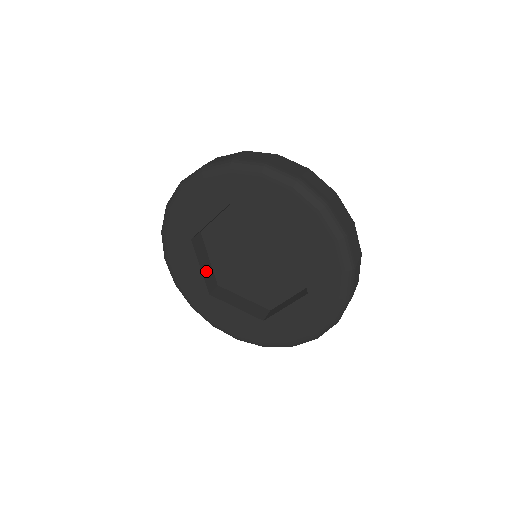
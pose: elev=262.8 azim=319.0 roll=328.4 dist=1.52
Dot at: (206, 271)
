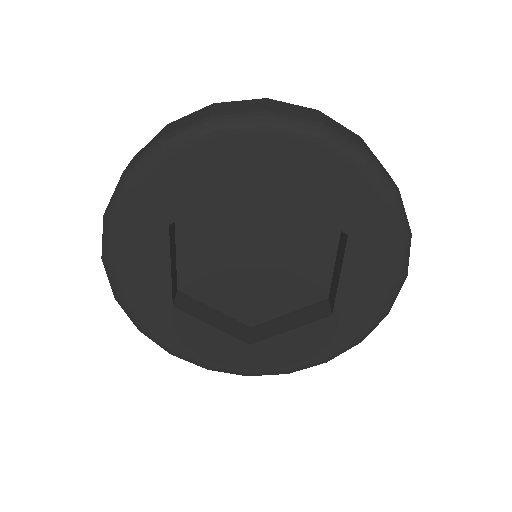
Dot at: (223, 324)
